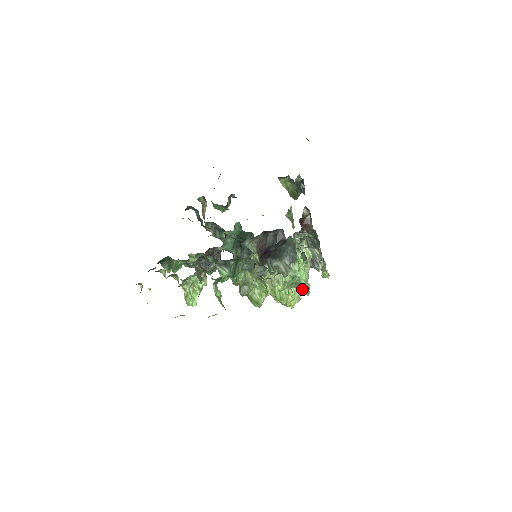
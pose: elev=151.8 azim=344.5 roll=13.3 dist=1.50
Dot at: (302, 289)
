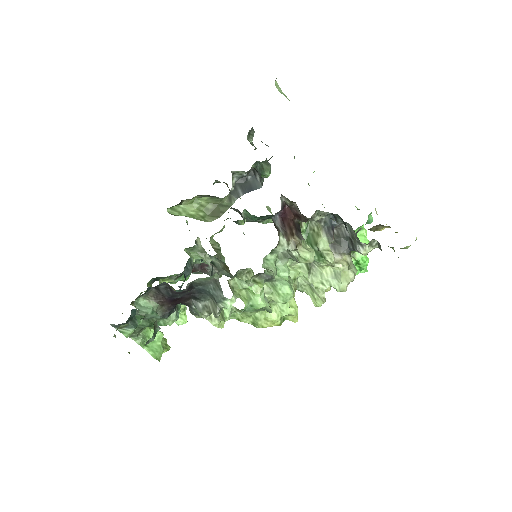
Dot at: (331, 286)
